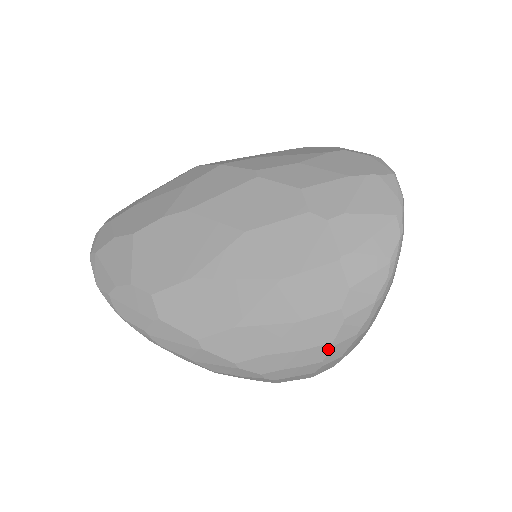
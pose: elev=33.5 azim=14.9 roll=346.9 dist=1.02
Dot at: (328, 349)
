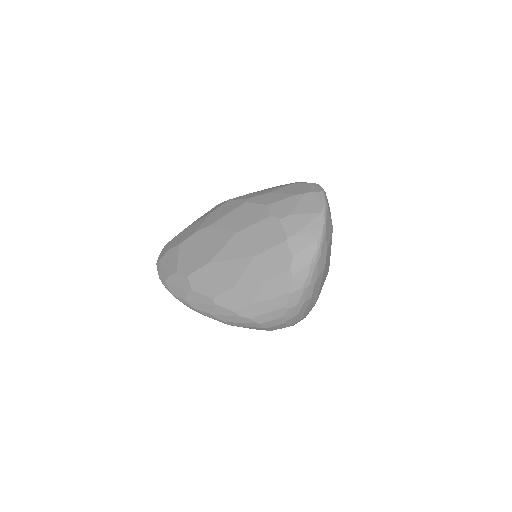
Dot at: (287, 297)
